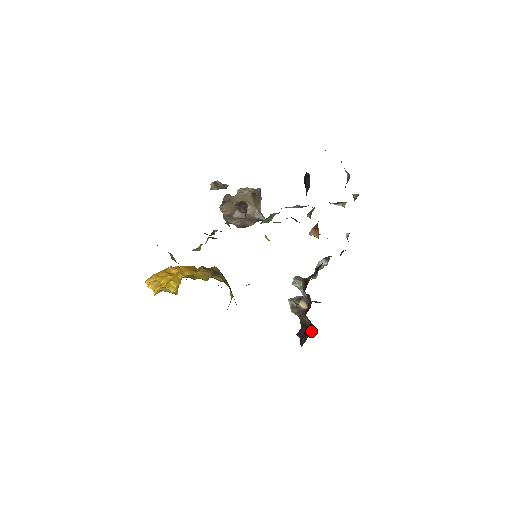
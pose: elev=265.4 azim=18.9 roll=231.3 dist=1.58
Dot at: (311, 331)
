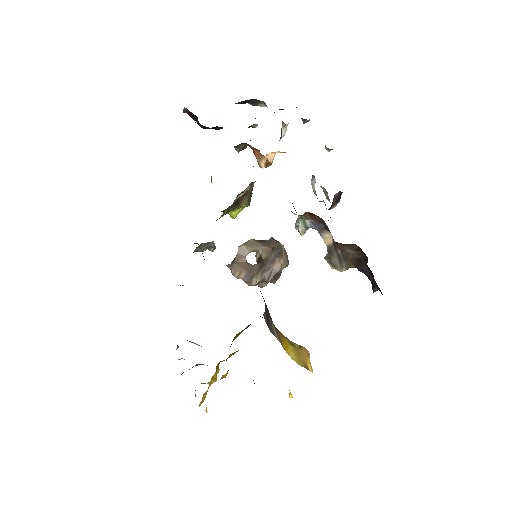
Dot at: (365, 256)
